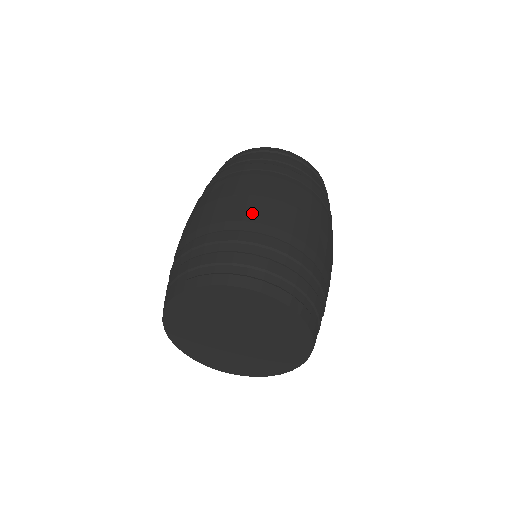
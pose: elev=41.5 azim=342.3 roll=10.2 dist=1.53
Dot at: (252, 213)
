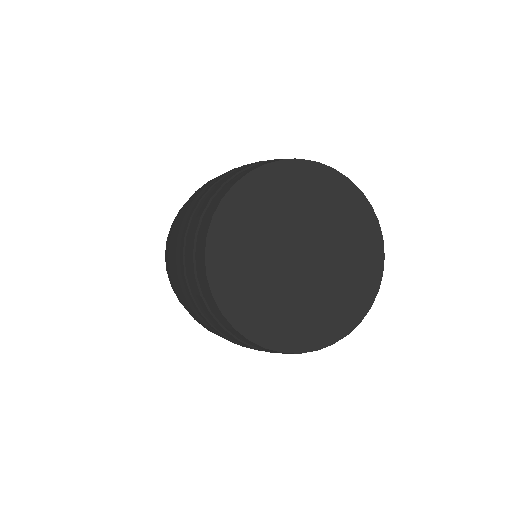
Dot at: (184, 212)
